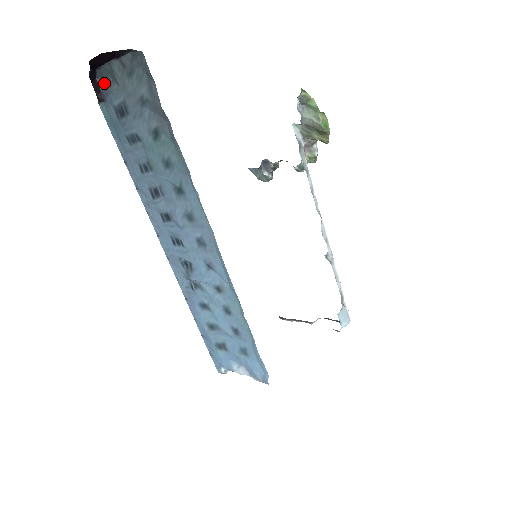
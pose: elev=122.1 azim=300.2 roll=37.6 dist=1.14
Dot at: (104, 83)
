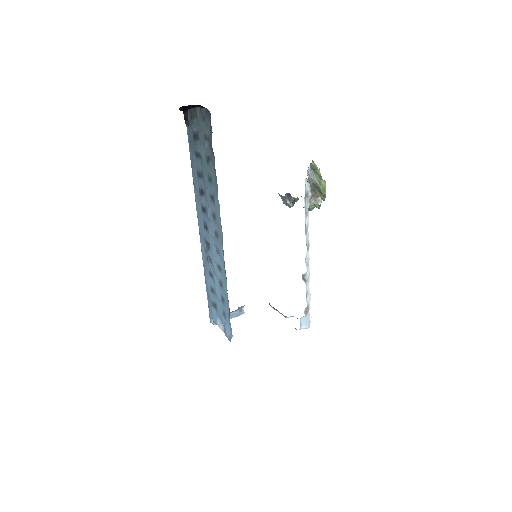
Dot at: (191, 116)
